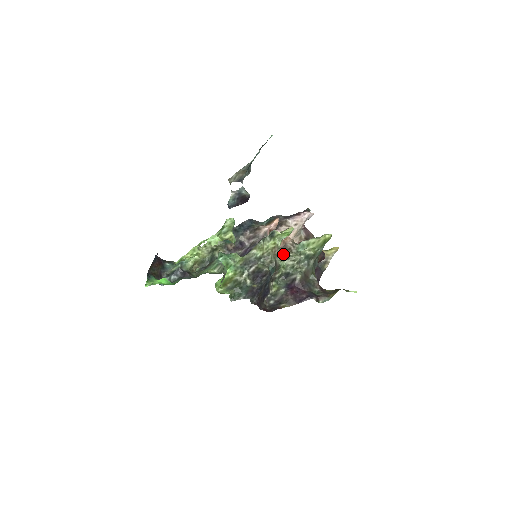
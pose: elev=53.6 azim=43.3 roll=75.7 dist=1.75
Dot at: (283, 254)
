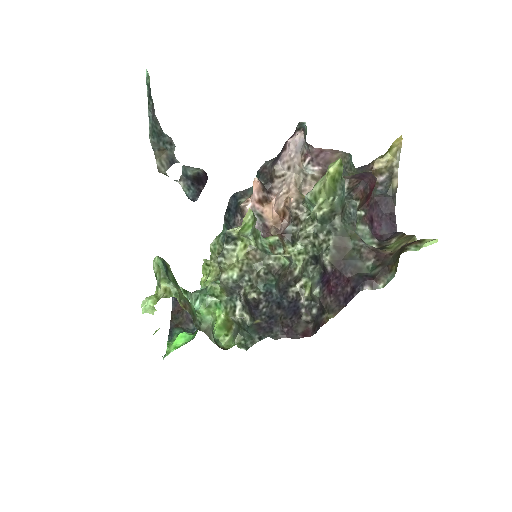
Dot at: (292, 230)
